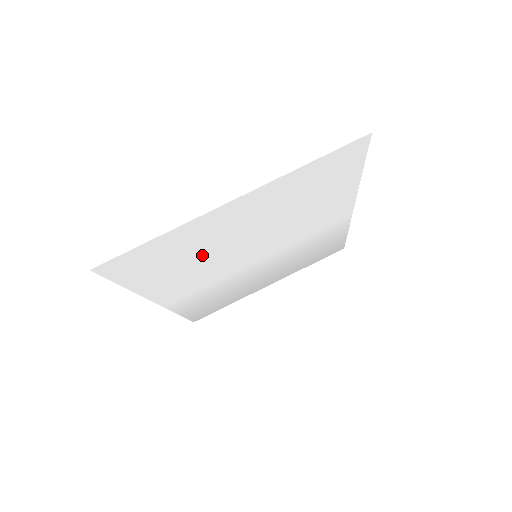
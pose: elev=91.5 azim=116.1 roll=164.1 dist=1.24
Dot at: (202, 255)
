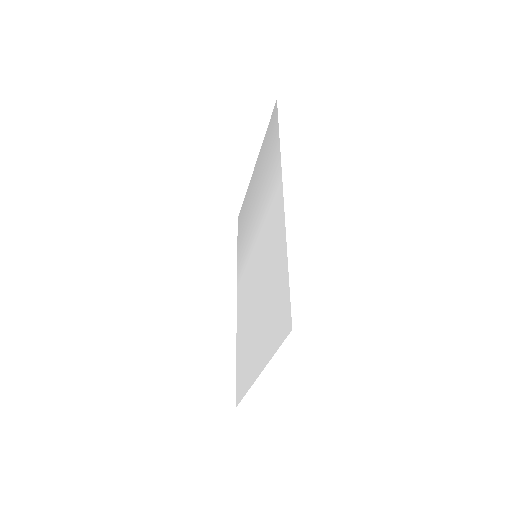
Dot at: (248, 326)
